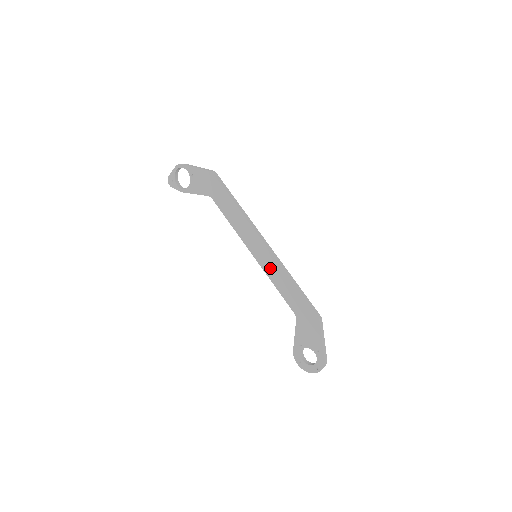
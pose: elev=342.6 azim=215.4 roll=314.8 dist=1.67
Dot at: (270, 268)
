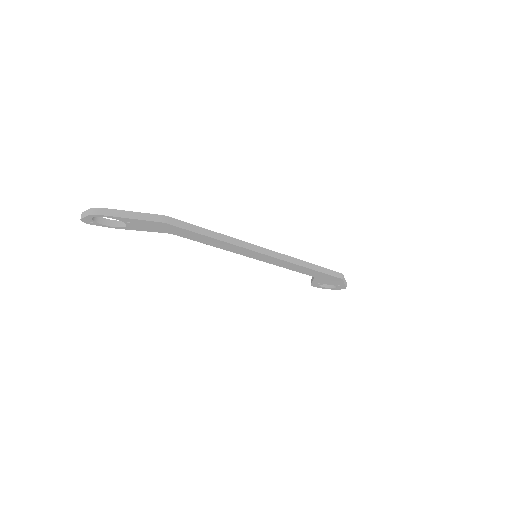
Dot at: (279, 264)
